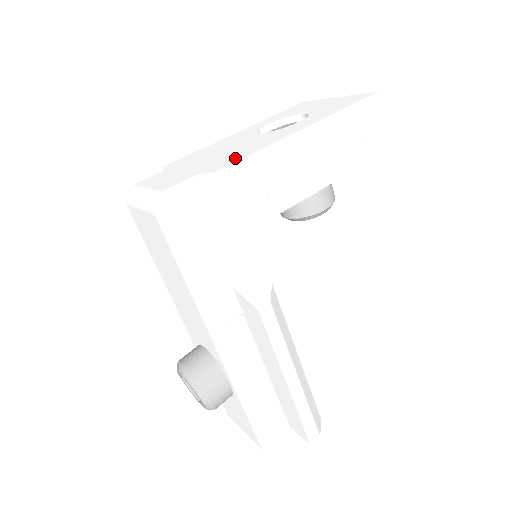
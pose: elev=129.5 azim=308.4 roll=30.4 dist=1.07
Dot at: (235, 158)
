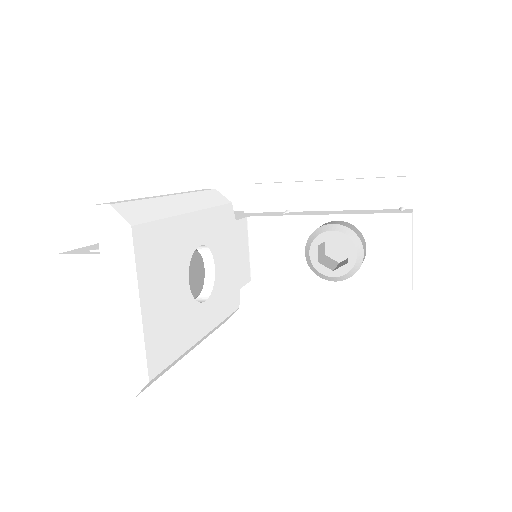
Dot at: occluded
